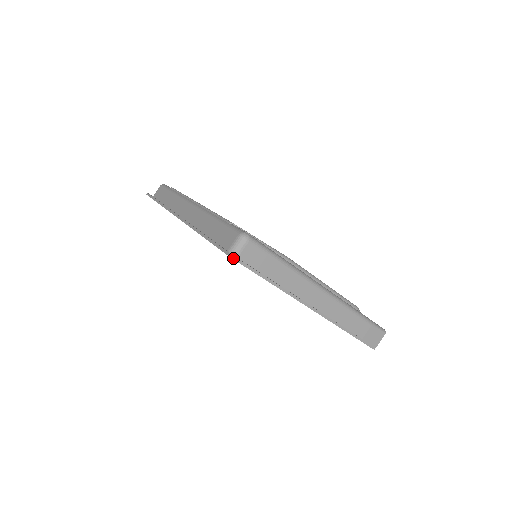
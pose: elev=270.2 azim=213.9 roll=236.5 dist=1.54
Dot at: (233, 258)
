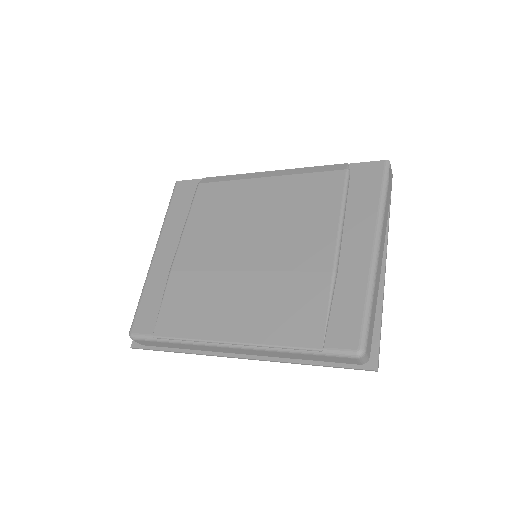
Dot at: occluded
